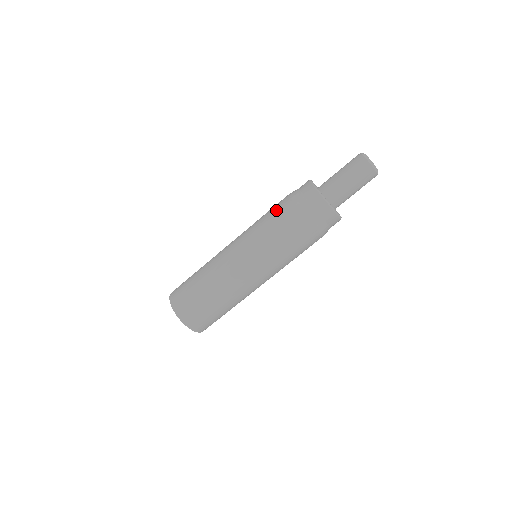
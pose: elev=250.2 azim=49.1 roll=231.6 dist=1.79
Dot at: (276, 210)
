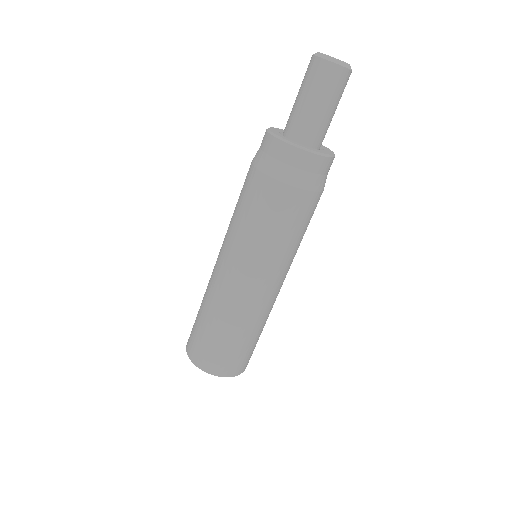
Dot at: (242, 188)
